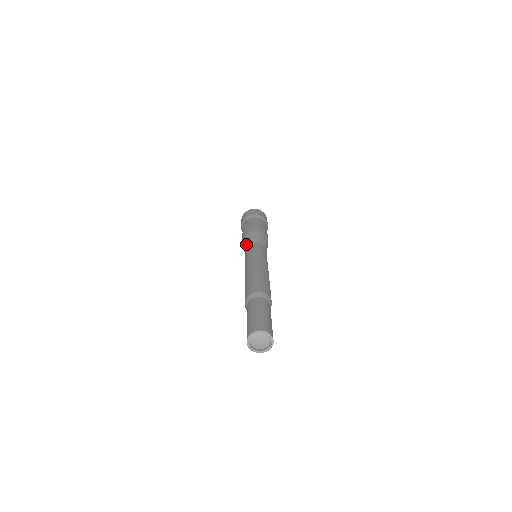
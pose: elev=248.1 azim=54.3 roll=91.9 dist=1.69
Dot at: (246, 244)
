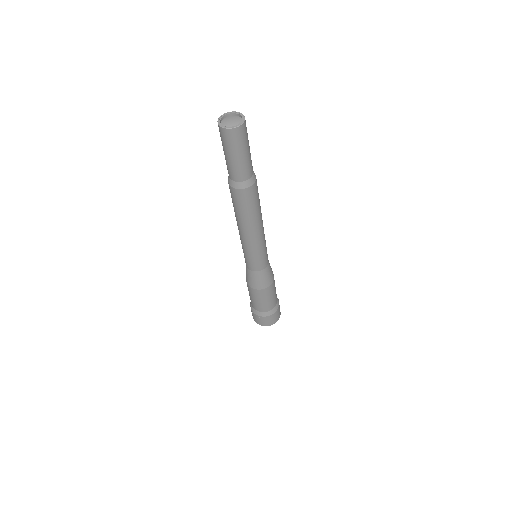
Dot at: occluded
